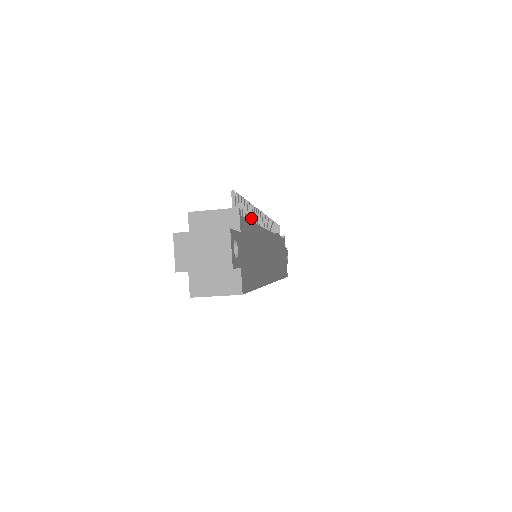
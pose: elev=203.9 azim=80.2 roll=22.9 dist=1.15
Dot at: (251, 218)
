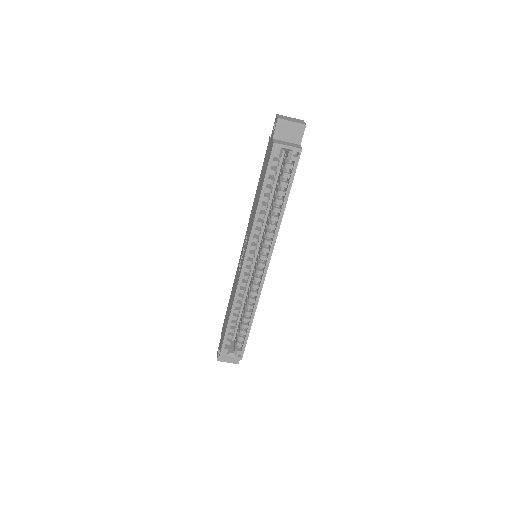
Dot at: occluded
